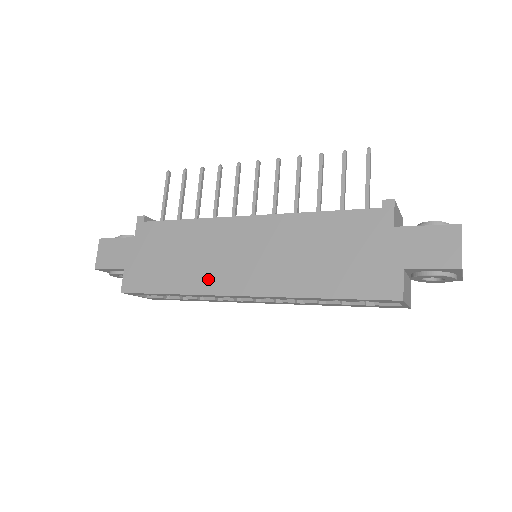
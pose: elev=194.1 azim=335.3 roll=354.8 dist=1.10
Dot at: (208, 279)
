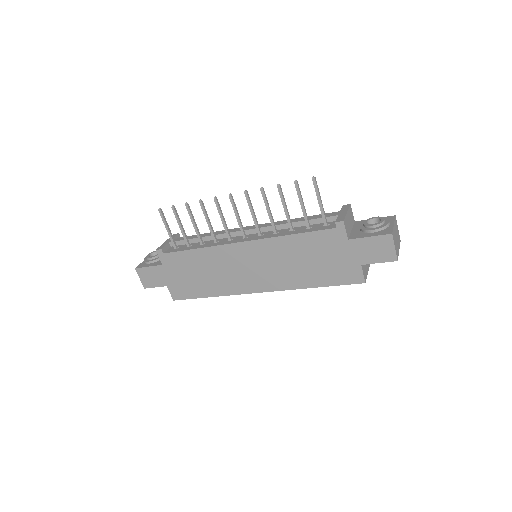
Dot at: (232, 286)
